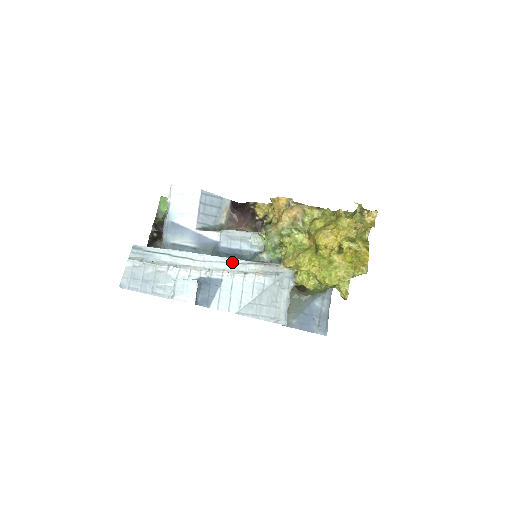
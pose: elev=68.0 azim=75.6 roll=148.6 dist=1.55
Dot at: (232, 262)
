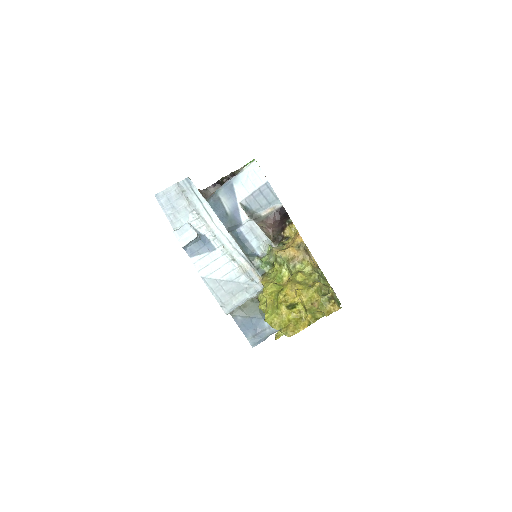
Dot at: (233, 245)
